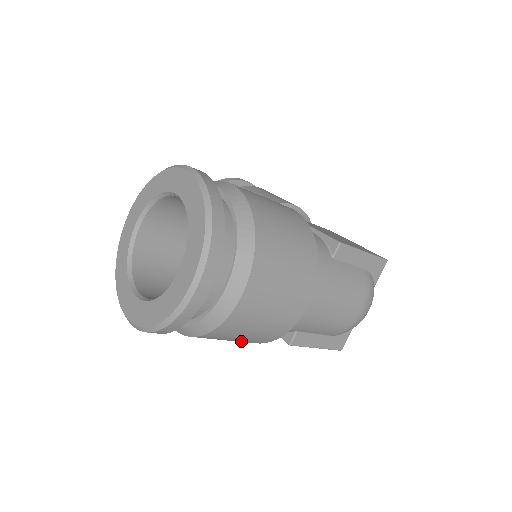
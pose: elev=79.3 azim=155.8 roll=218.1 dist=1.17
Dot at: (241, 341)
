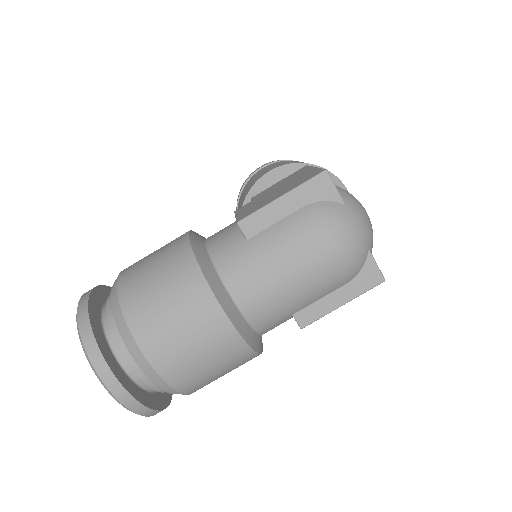
Dot at: (236, 367)
